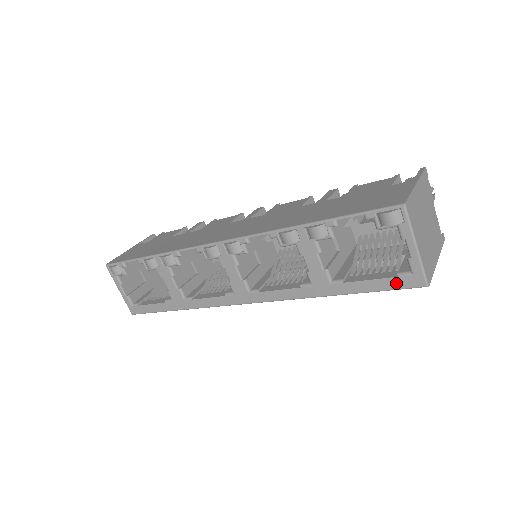
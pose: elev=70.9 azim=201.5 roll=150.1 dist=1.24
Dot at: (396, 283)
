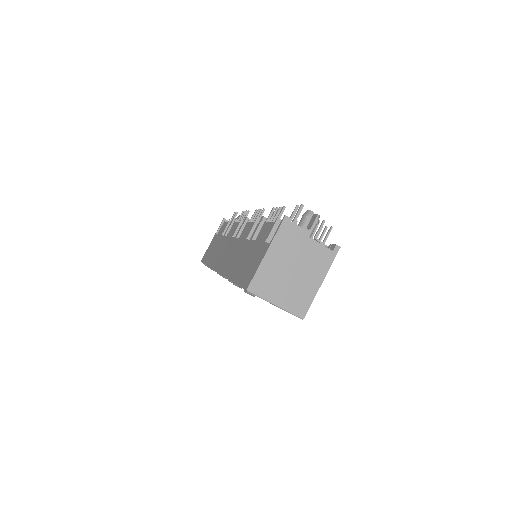
Dot at: occluded
